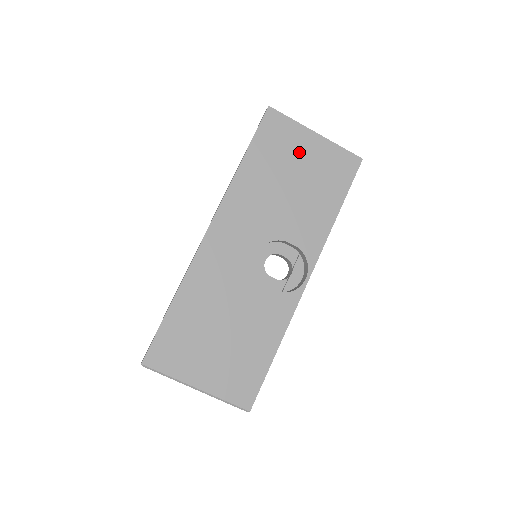
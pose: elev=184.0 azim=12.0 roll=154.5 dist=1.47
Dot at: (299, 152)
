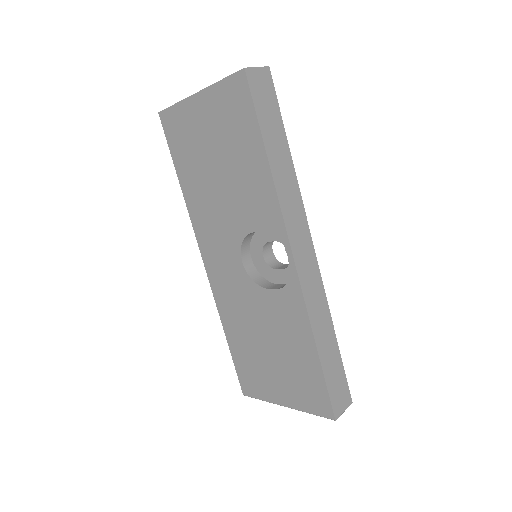
Dot at: (200, 130)
